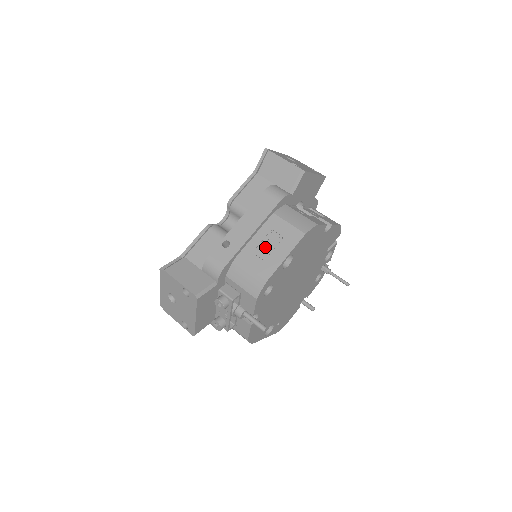
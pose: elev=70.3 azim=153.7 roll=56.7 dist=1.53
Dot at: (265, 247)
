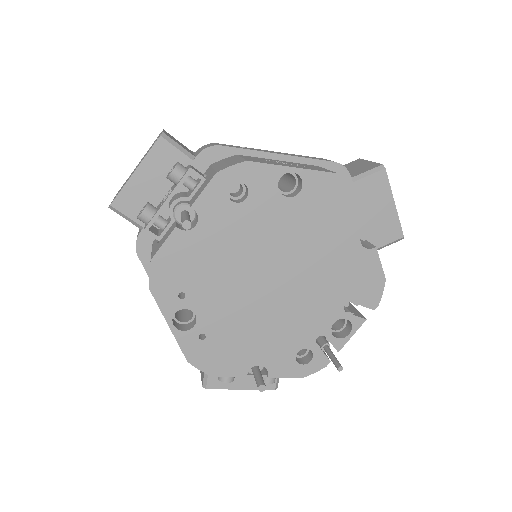
Dot at: (279, 162)
